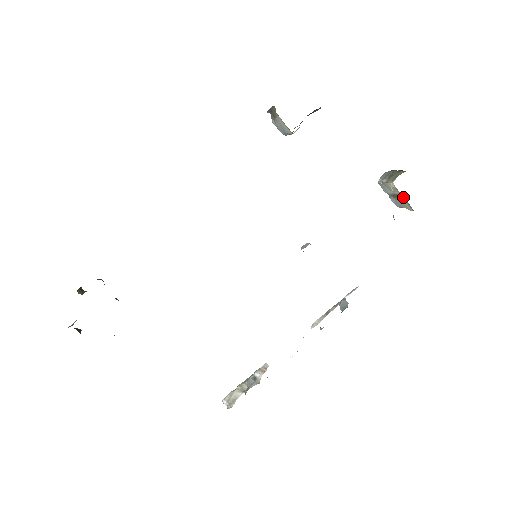
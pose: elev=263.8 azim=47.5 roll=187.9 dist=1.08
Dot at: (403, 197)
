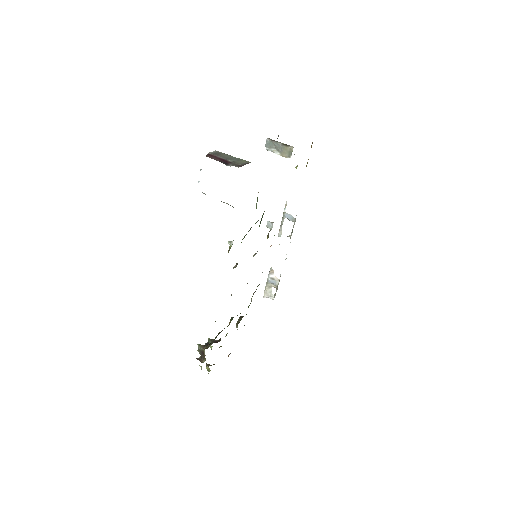
Dot at: (294, 154)
